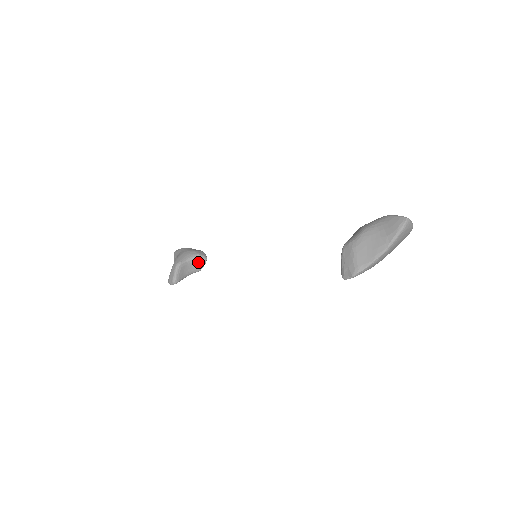
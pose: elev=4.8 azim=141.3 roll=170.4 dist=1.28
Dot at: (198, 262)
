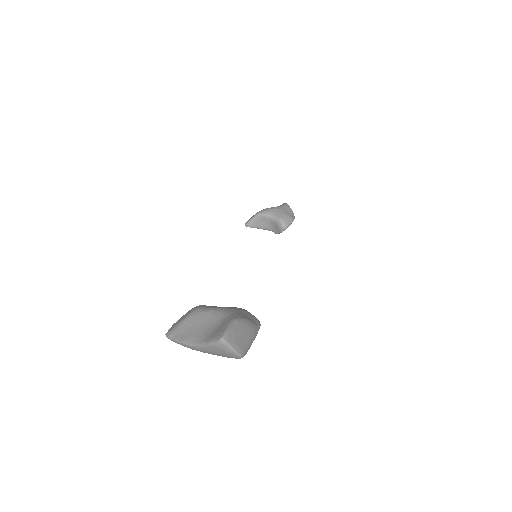
Dot at: (277, 225)
